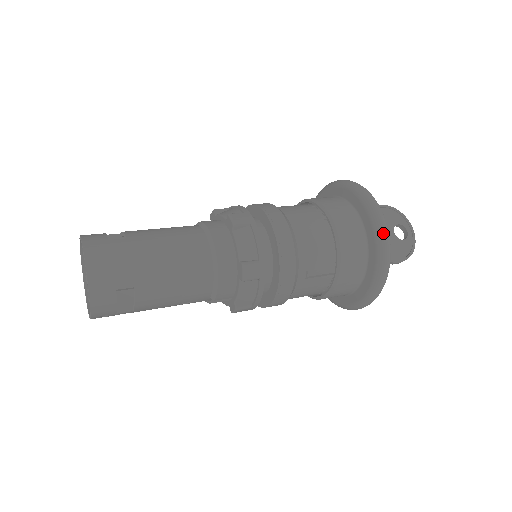
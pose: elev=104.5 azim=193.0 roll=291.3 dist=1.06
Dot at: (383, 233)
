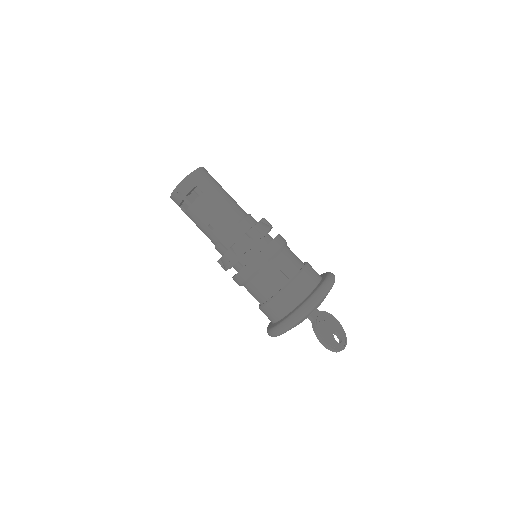
Dot at: (328, 283)
